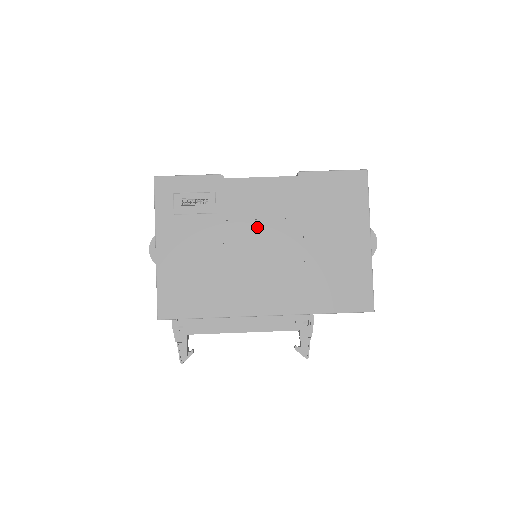
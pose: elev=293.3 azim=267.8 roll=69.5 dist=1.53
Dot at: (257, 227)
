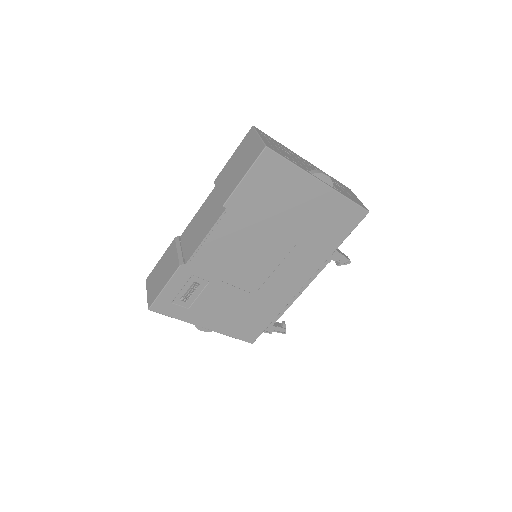
Dot at: (242, 259)
